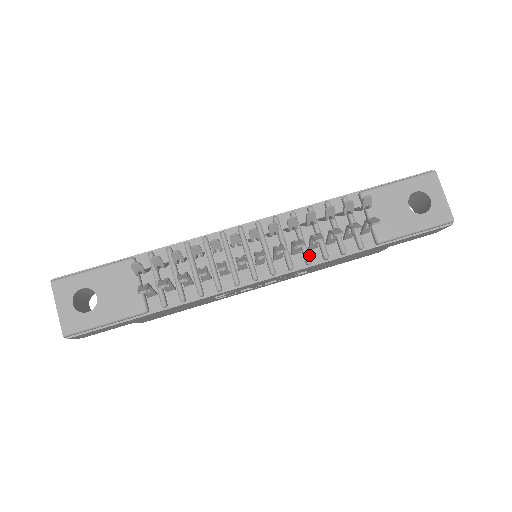
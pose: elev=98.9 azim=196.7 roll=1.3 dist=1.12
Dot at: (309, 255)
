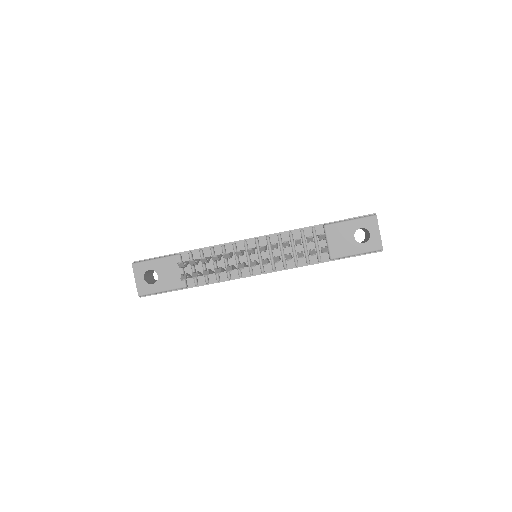
Dot at: (286, 262)
